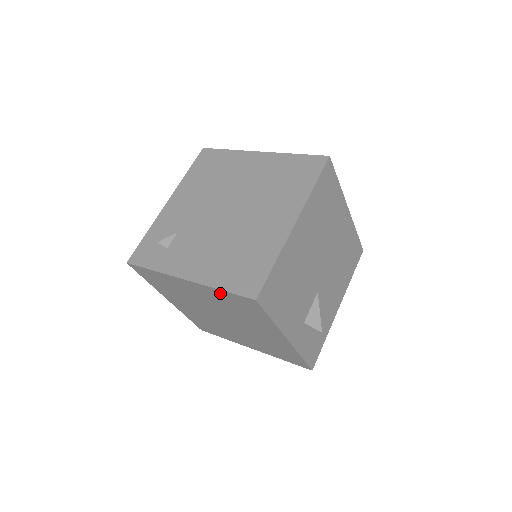
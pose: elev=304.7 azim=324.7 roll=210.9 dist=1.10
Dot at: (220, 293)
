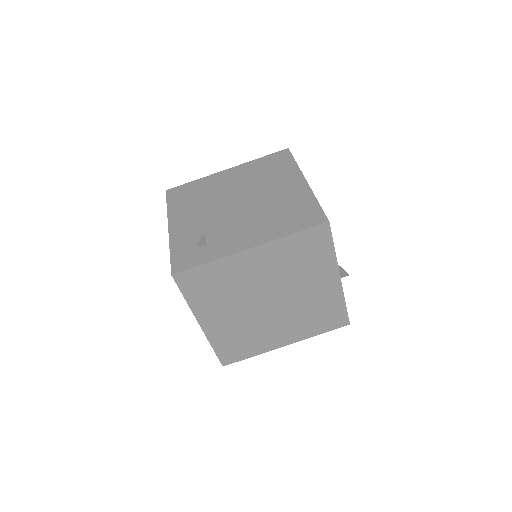
Dot at: (289, 242)
